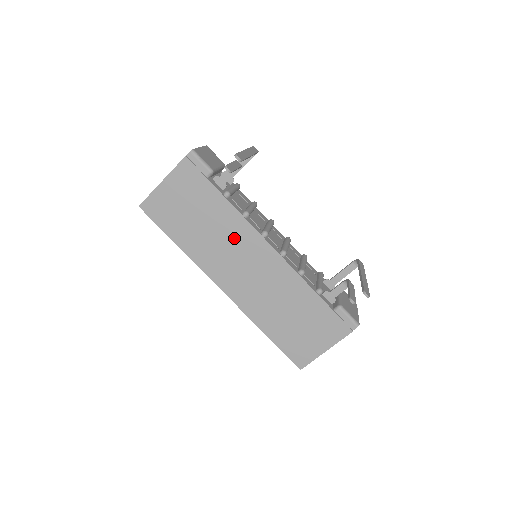
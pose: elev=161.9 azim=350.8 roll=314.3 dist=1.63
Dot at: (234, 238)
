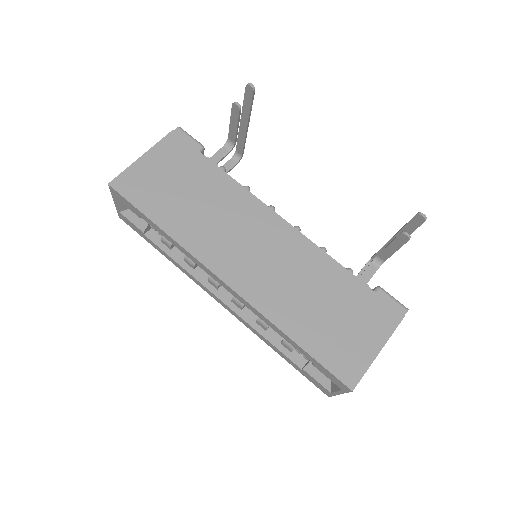
Dot at: (235, 213)
